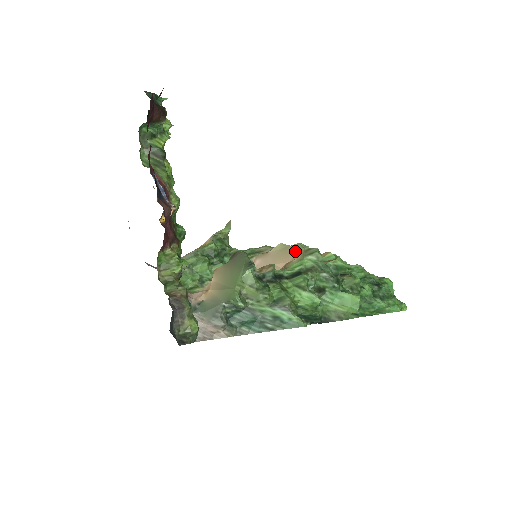
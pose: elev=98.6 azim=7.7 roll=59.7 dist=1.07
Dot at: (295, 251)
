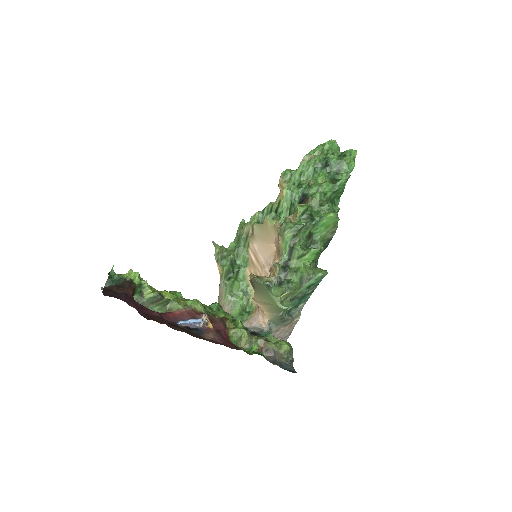
Dot at: (270, 228)
